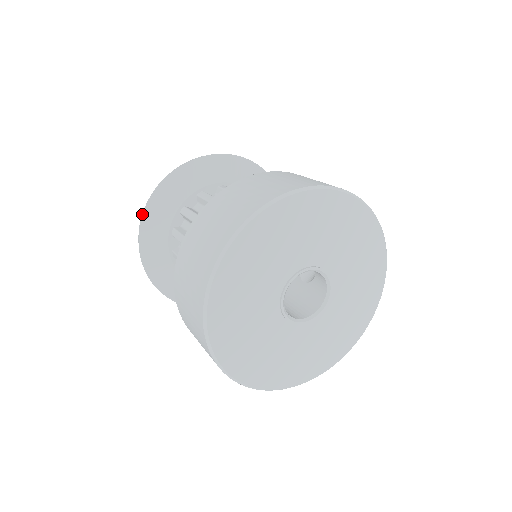
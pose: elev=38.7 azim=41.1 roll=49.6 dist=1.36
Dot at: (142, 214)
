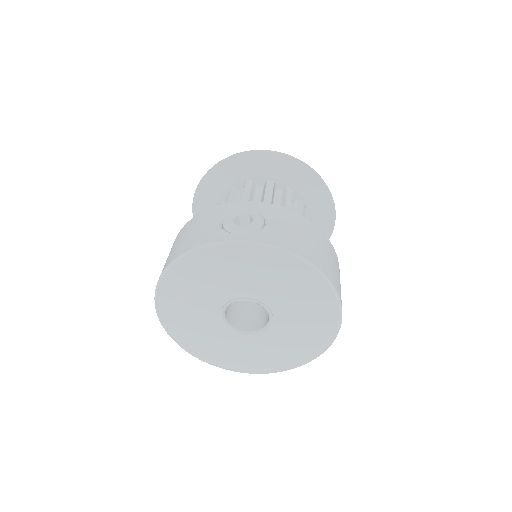
Dot at: occluded
